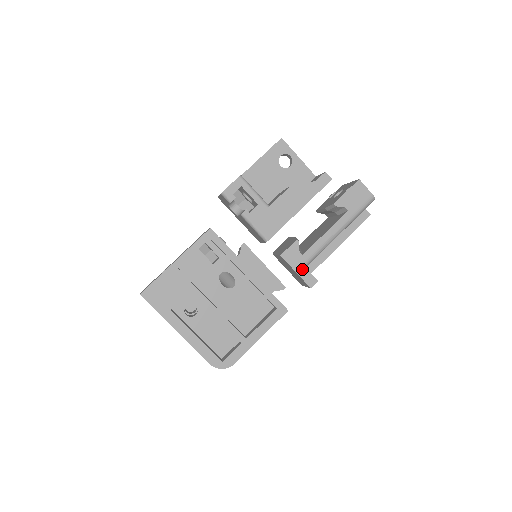
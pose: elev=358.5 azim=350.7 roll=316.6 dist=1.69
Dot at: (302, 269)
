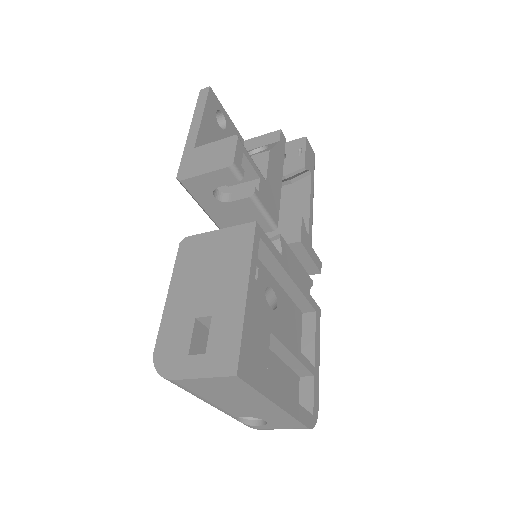
Dot at: (313, 253)
